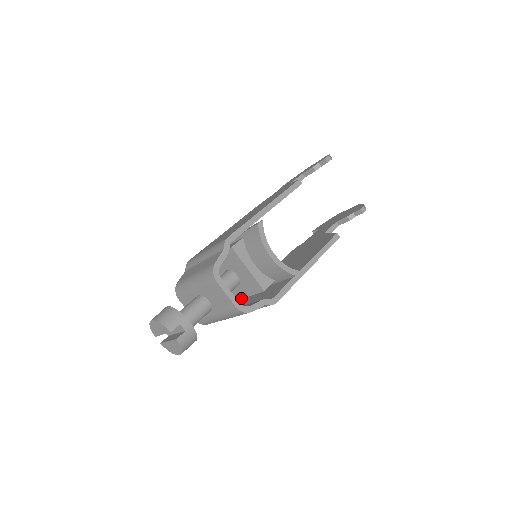
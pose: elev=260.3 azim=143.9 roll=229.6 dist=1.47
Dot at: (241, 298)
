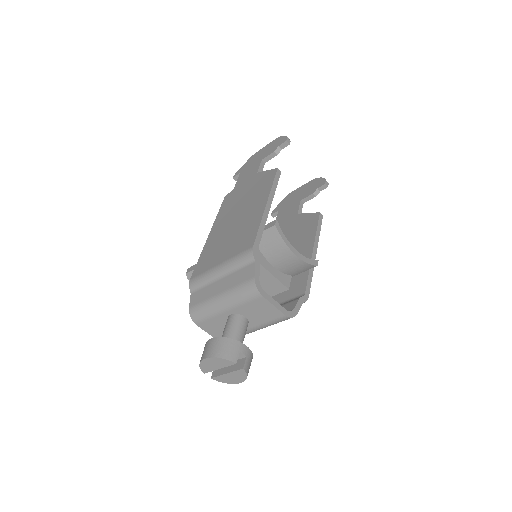
Dot at: occluded
